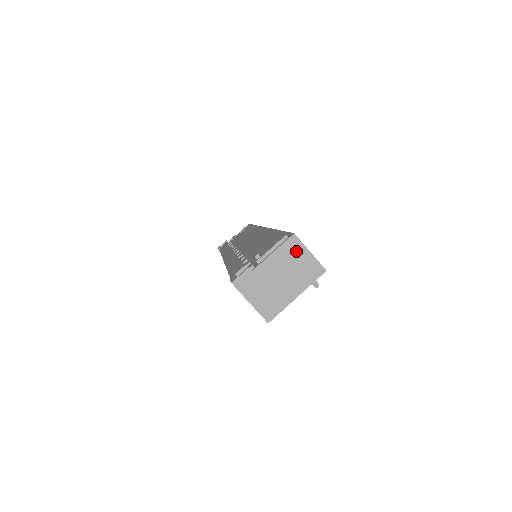
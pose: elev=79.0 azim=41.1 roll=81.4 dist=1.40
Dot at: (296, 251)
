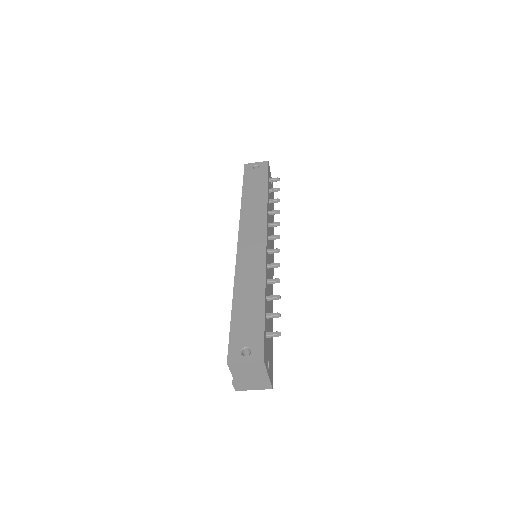
Dot at: (239, 366)
